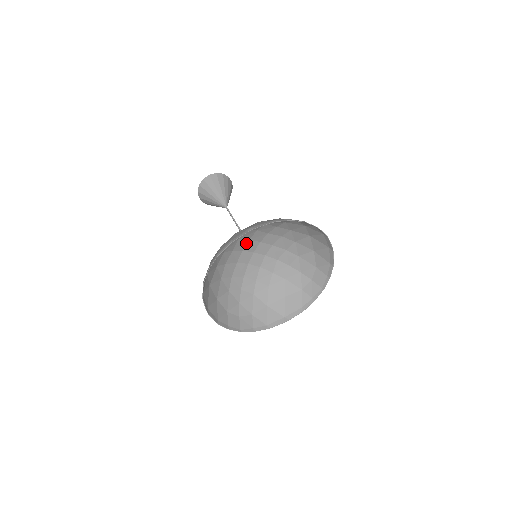
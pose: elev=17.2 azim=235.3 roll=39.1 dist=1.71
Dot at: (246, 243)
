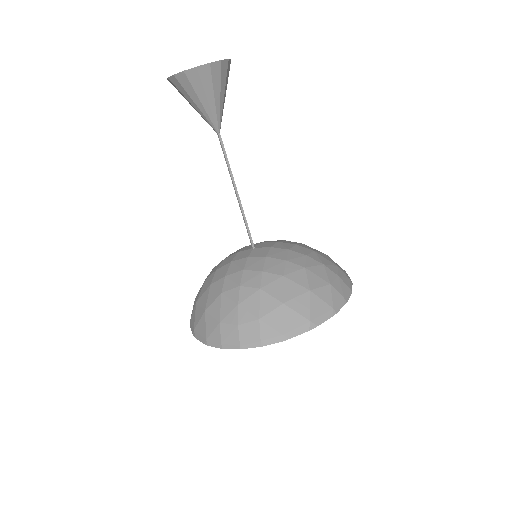
Dot at: (260, 258)
